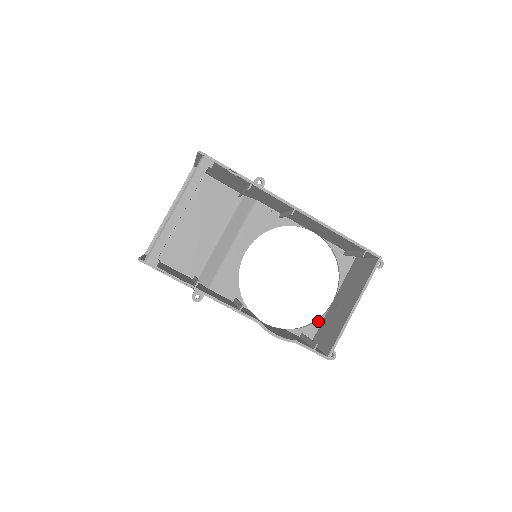
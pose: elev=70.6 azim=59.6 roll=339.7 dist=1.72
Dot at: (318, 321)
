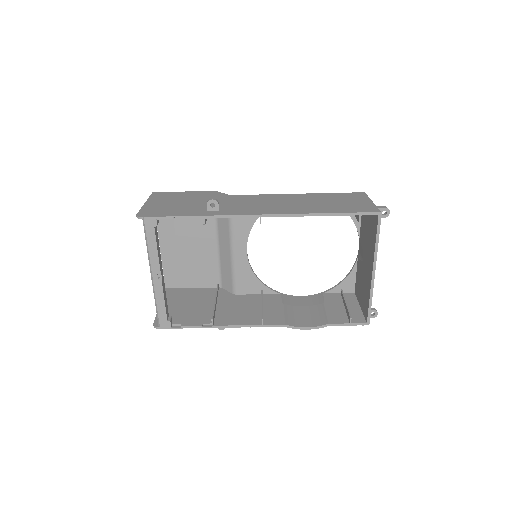
Dot at: (352, 272)
